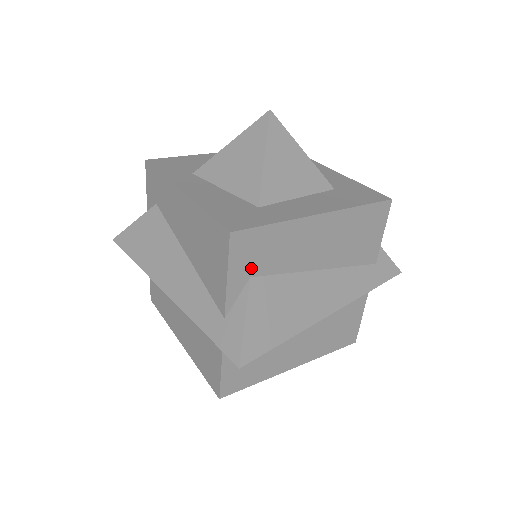
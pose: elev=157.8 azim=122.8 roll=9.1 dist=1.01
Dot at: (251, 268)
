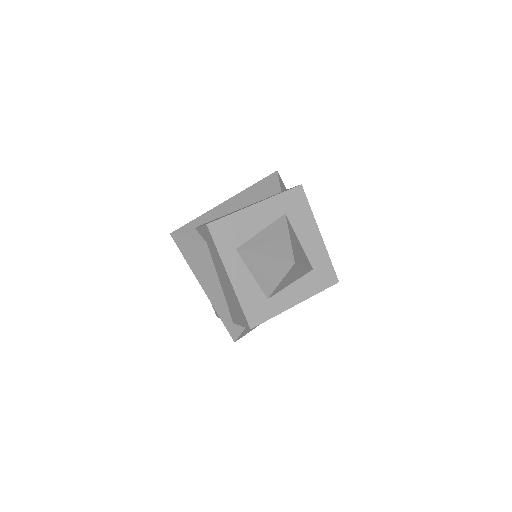
Dot at: occluded
